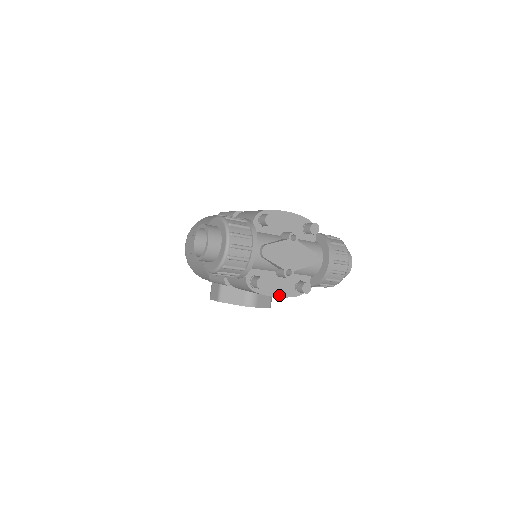
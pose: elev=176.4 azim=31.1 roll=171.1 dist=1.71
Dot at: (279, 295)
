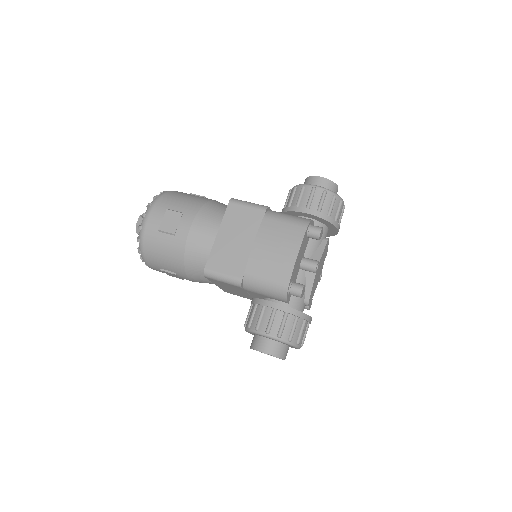
Dot at: occluded
